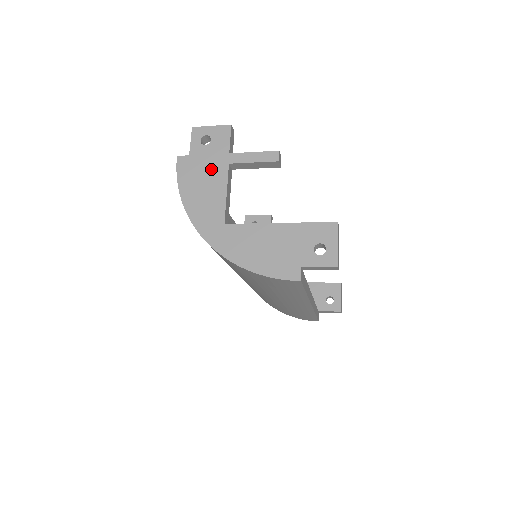
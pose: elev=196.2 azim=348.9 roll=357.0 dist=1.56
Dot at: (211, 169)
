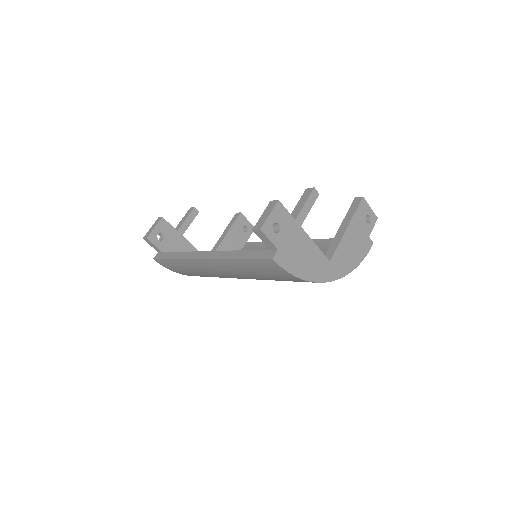
Dot at: (297, 242)
